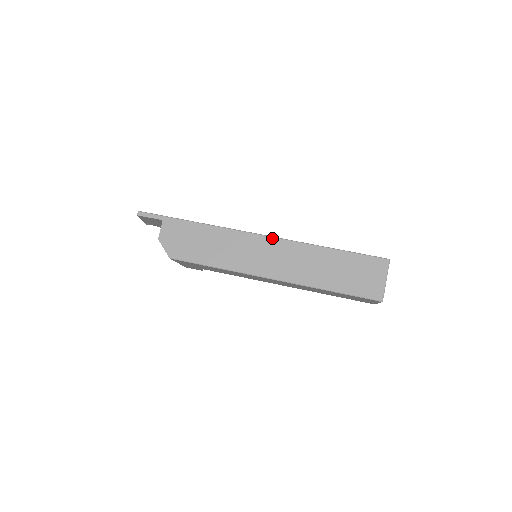
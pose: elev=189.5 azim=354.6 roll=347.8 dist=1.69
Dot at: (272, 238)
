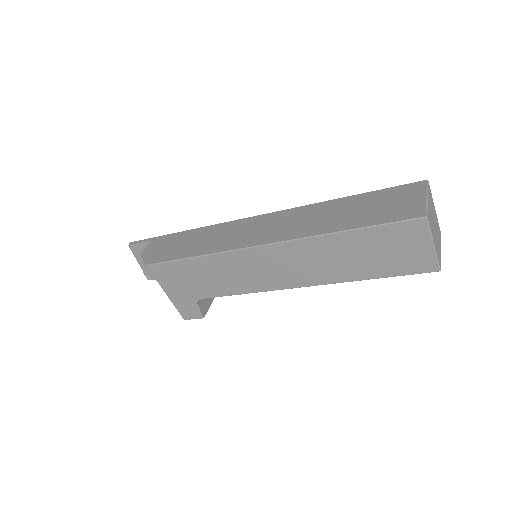
Dot at: (267, 214)
